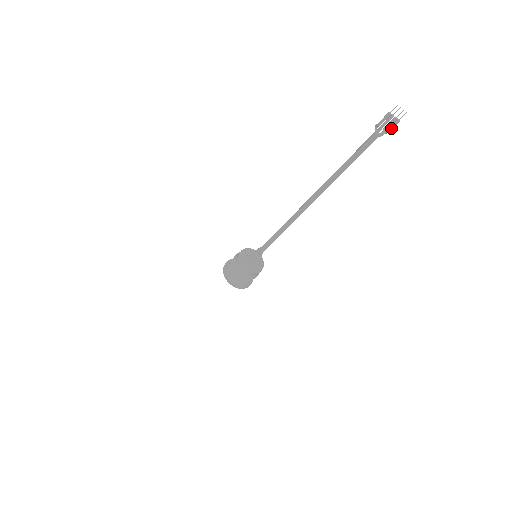
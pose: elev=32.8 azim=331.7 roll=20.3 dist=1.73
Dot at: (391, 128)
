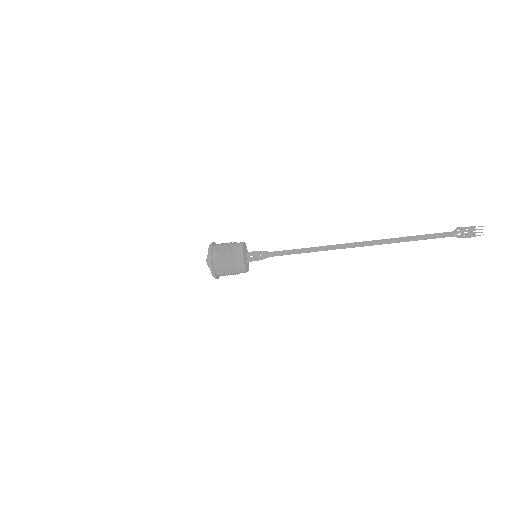
Dot at: (467, 237)
